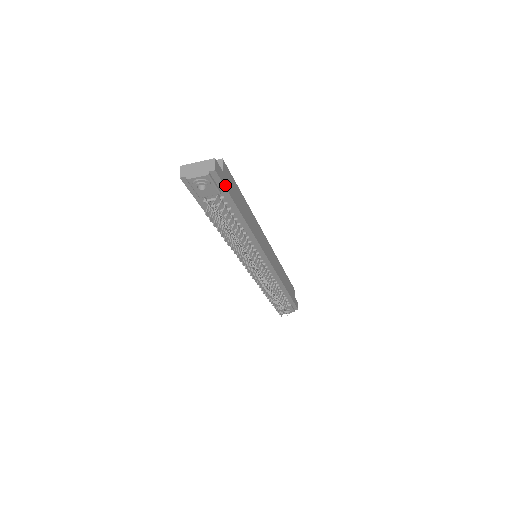
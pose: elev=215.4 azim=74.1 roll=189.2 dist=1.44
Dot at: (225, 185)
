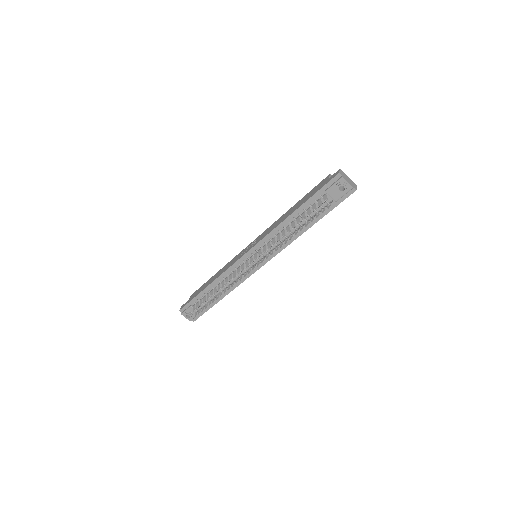
Dot at: (342, 201)
